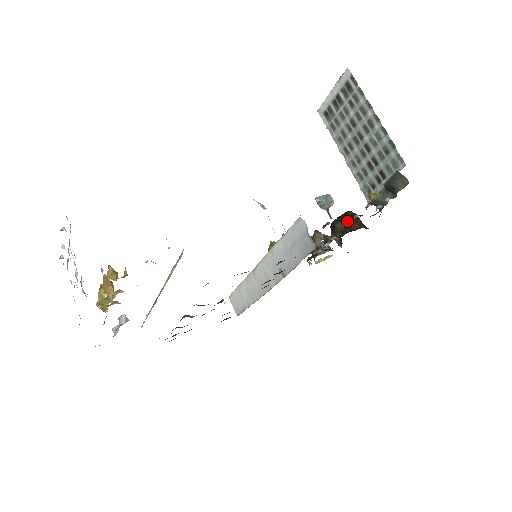
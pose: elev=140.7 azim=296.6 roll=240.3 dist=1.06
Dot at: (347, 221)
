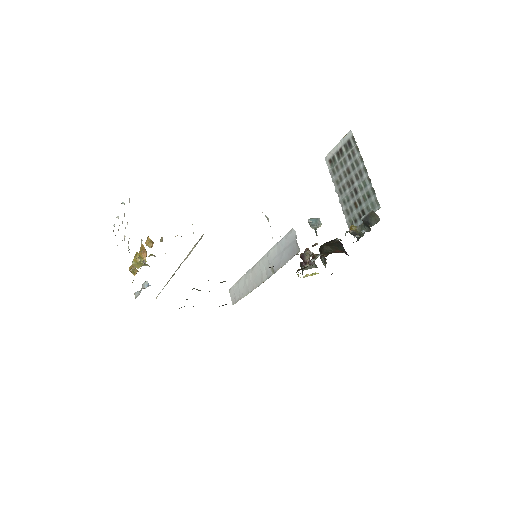
Dot at: (333, 246)
